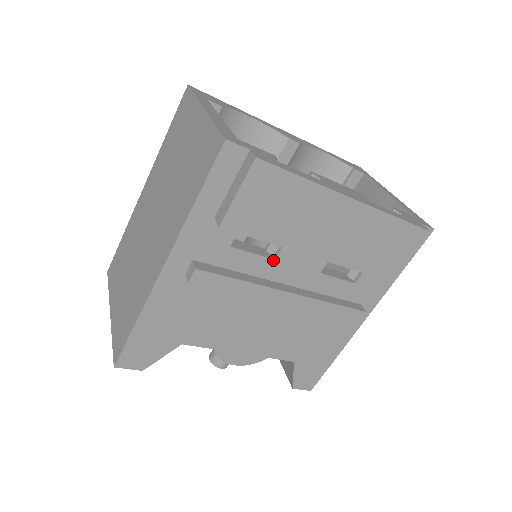
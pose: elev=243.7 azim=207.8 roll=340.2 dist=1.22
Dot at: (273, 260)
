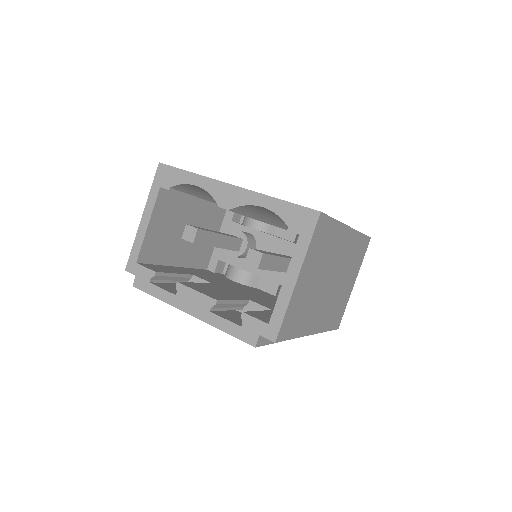
Dot at: occluded
